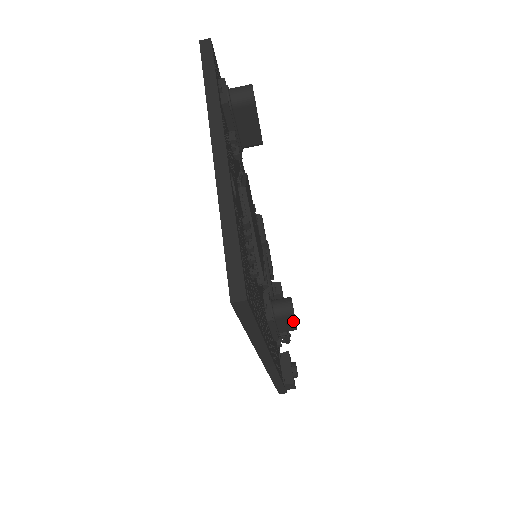
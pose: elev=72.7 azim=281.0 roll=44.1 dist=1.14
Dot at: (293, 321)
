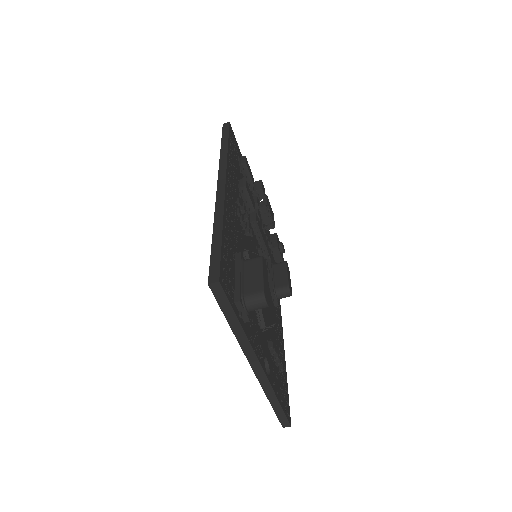
Dot at: occluded
